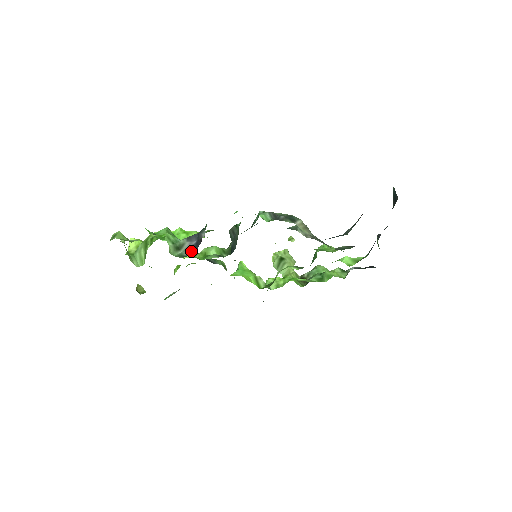
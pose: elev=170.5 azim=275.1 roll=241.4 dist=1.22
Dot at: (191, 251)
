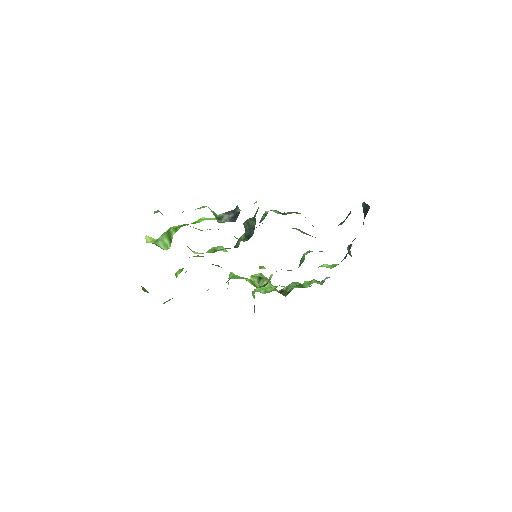
Dot at: (231, 220)
